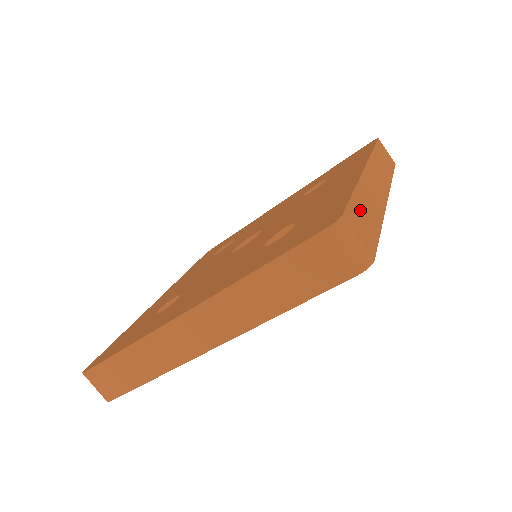
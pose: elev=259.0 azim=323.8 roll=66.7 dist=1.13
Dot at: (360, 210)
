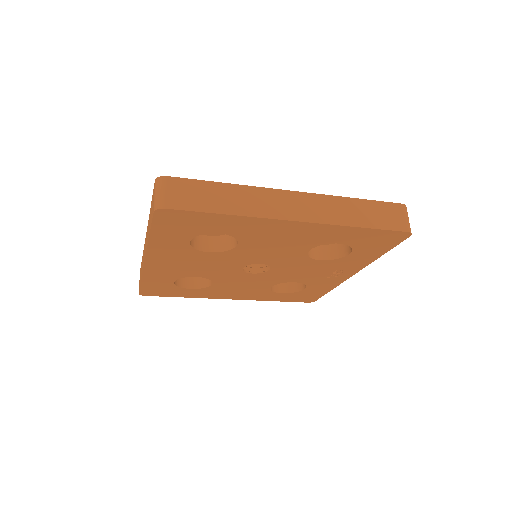
Dot at: occluded
